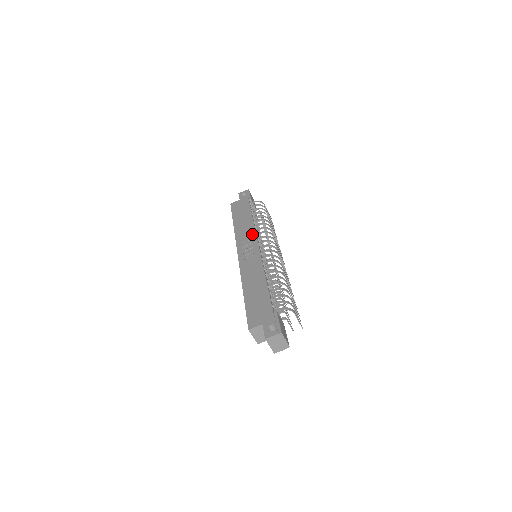
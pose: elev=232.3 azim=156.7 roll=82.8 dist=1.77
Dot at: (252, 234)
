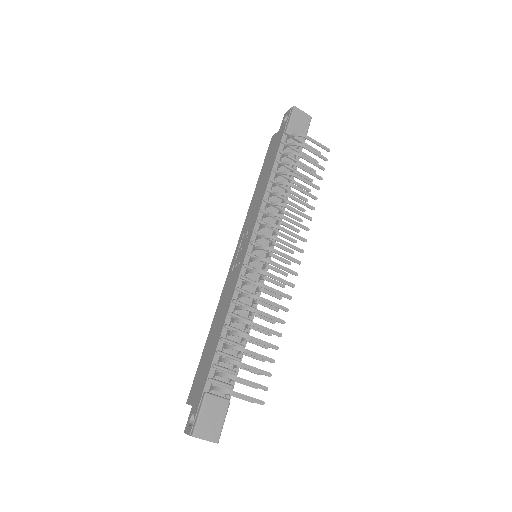
Dot at: (254, 219)
